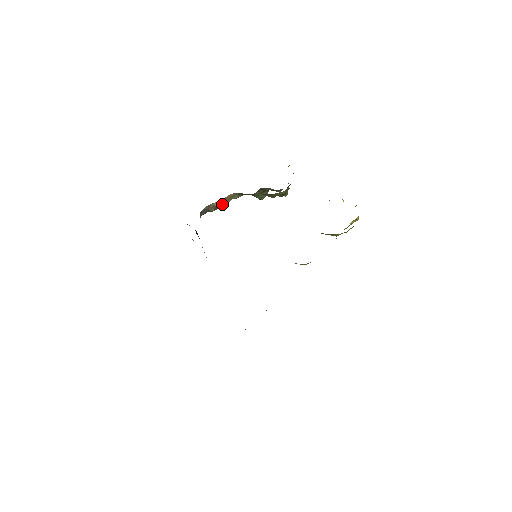
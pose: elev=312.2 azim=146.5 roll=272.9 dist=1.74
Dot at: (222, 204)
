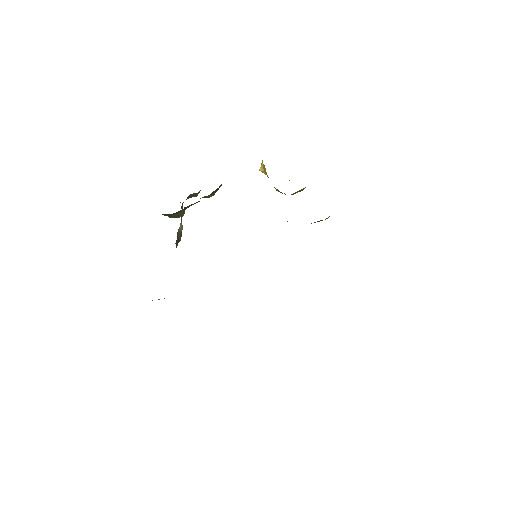
Dot at: occluded
